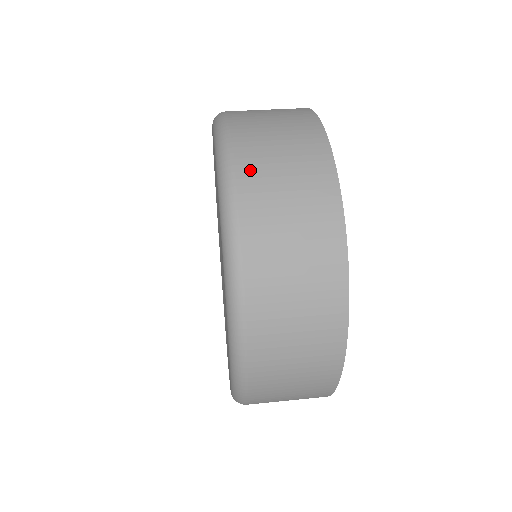
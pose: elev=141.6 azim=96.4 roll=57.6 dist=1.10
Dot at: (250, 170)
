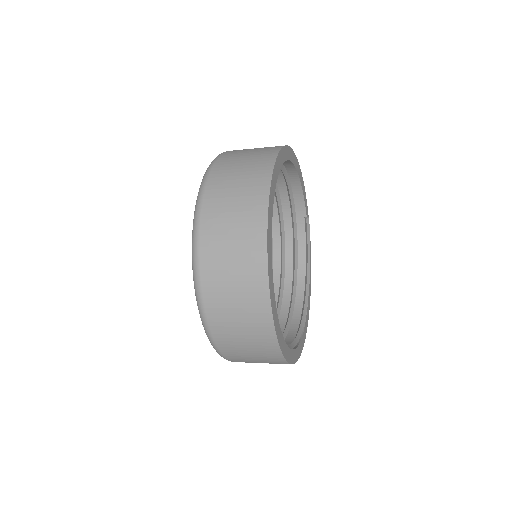
Dot at: occluded
